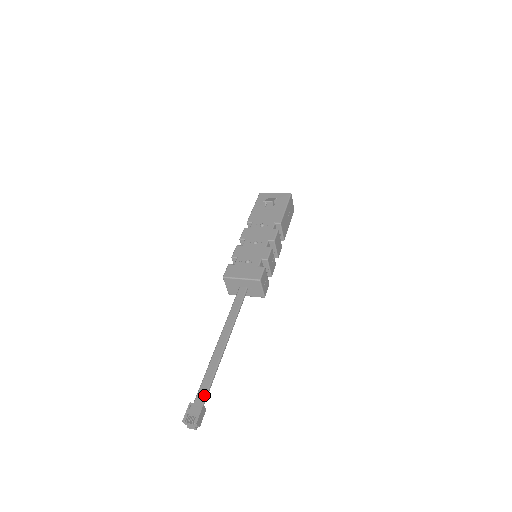
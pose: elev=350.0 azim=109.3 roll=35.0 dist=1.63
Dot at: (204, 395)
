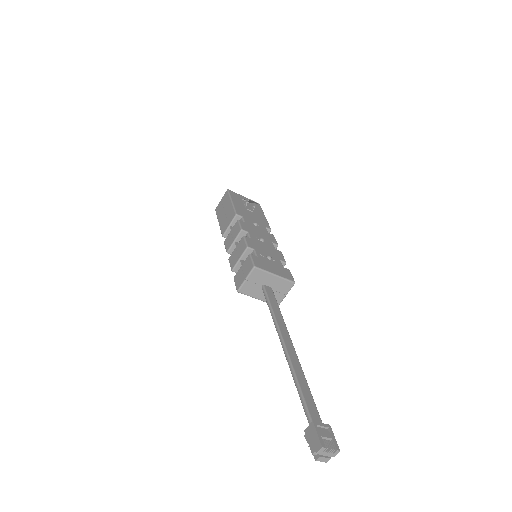
Dot at: (317, 412)
